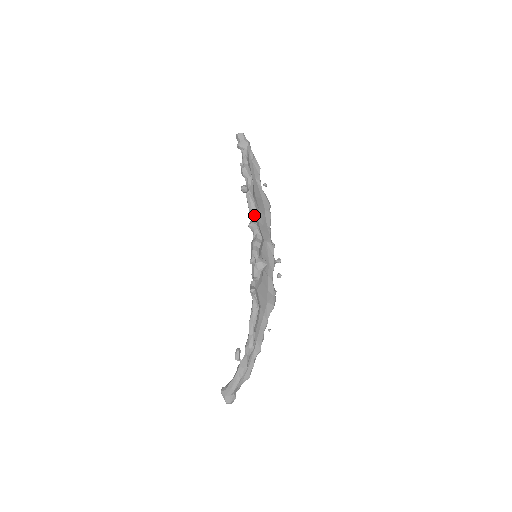
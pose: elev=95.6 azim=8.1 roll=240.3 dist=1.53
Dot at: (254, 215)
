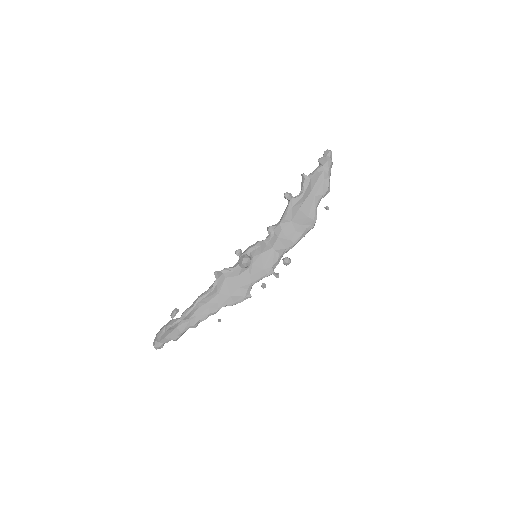
Dot at: (280, 222)
